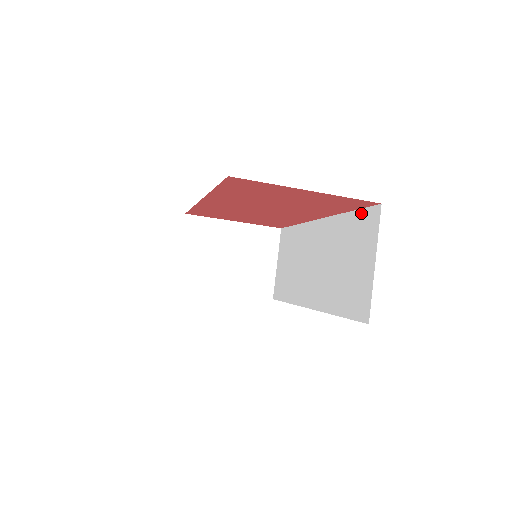
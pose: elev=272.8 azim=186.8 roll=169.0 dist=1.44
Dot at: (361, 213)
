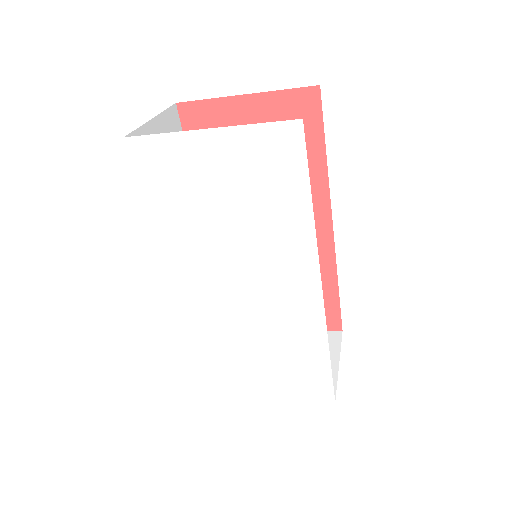
Dot at: (323, 127)
